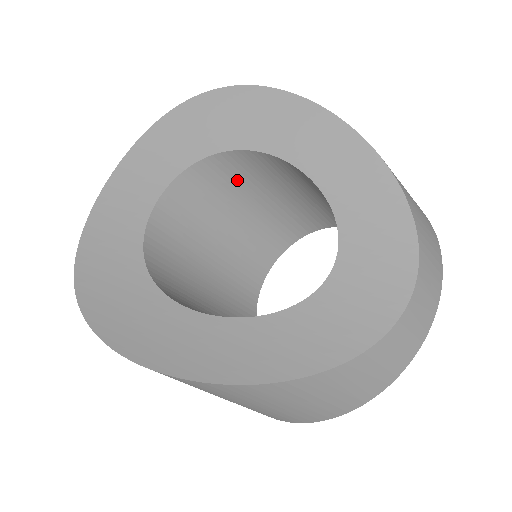
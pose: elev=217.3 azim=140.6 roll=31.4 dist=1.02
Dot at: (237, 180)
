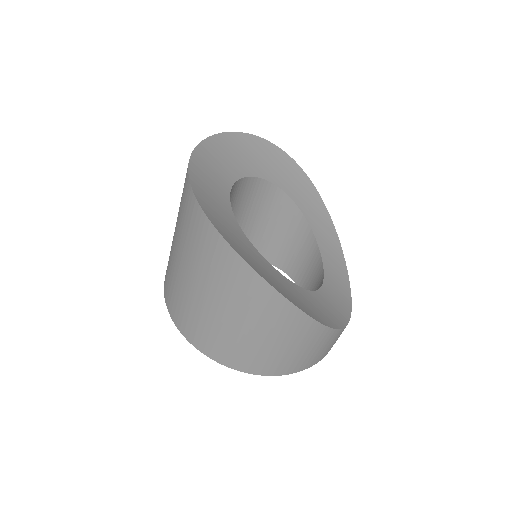
Dot at: (252, 201)
